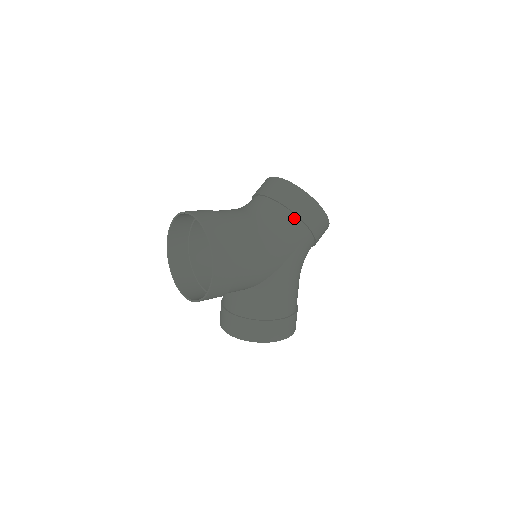
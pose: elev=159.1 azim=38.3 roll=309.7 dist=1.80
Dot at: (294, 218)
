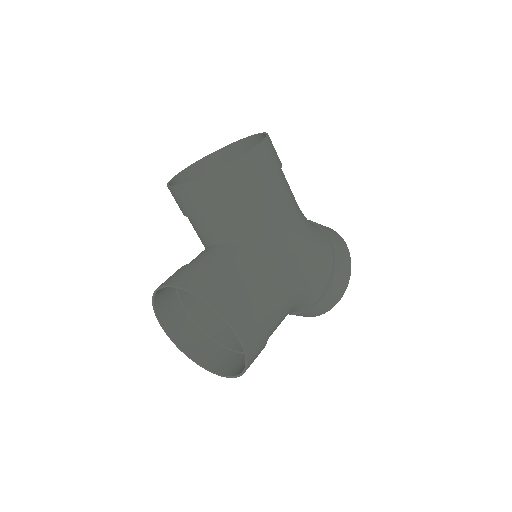
Dot at: (325, 238)
